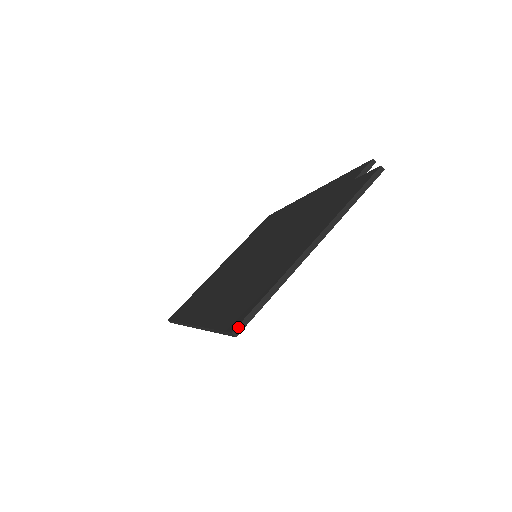
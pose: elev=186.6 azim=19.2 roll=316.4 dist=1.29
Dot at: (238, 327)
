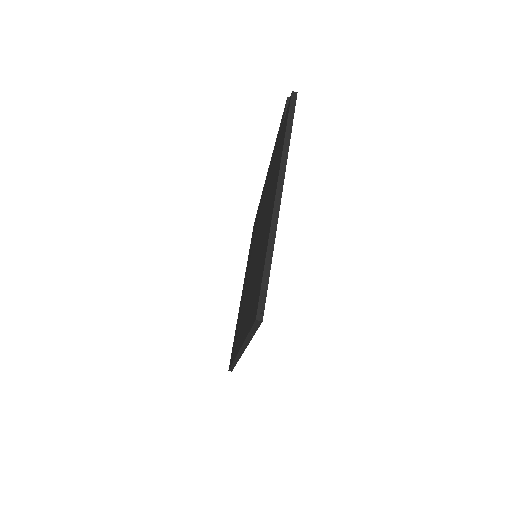
Dot at: (258, 311)
